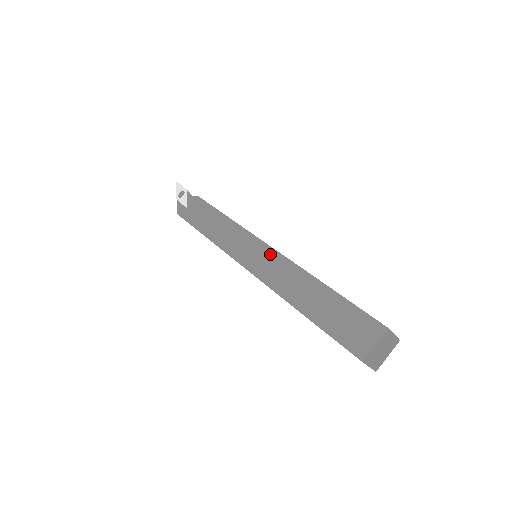
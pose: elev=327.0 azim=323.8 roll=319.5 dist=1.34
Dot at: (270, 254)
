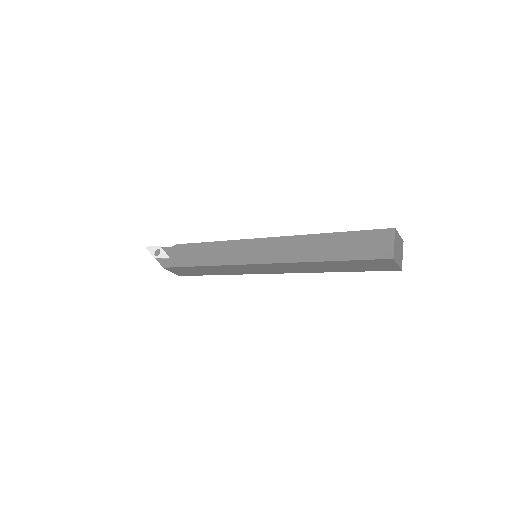
Dot at: (271, 242)
